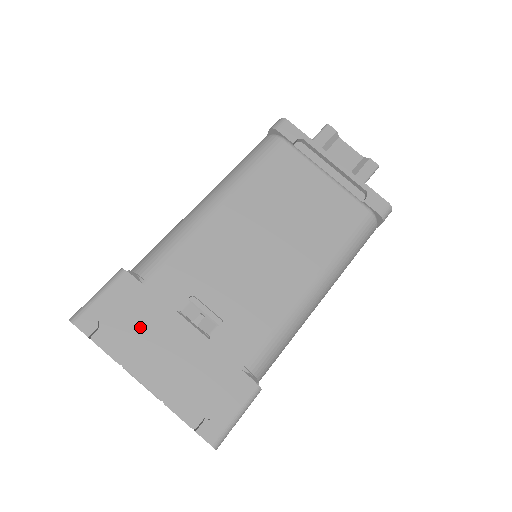
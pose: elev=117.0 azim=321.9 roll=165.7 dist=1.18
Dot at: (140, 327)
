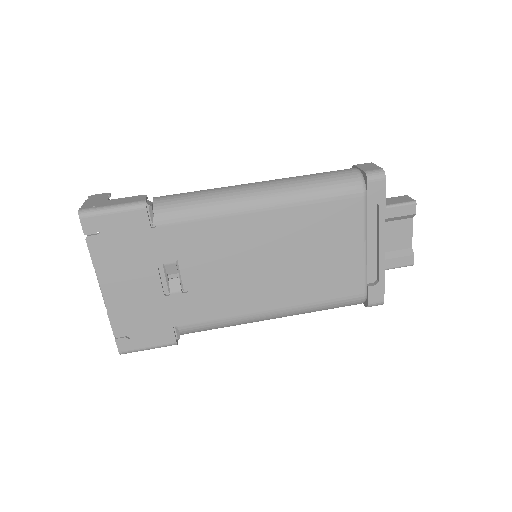
Dot at: (127, 255)
